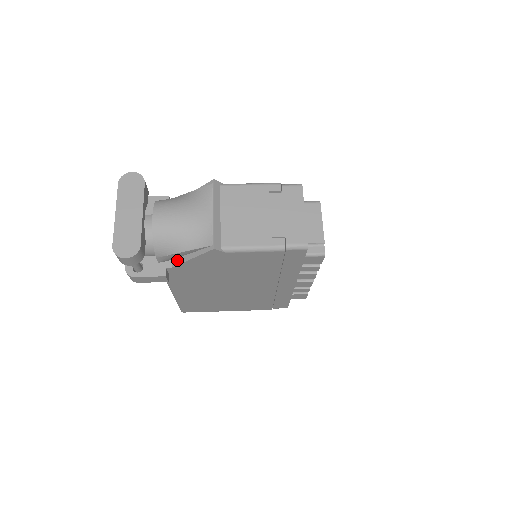
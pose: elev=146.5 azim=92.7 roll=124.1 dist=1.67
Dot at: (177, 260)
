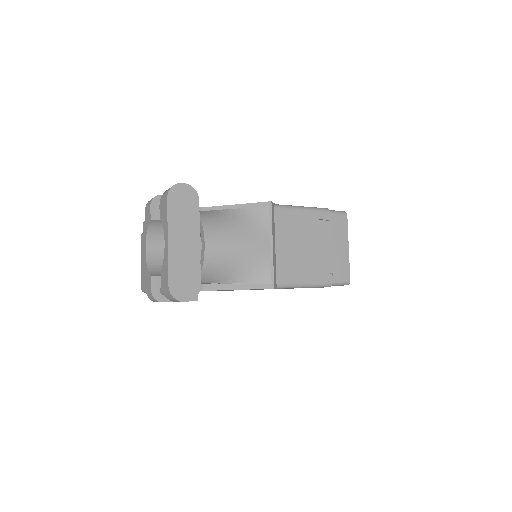
Dot at: (213, 284)
